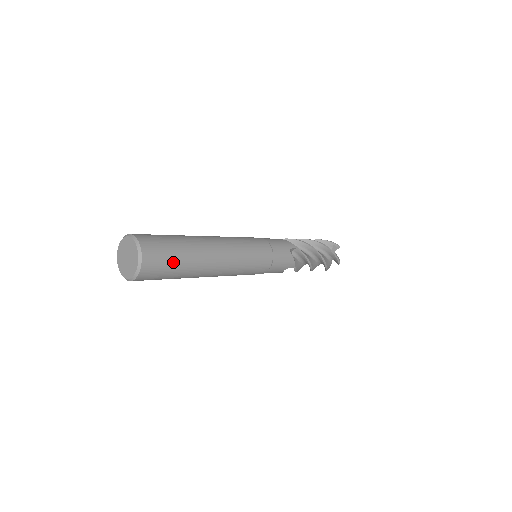
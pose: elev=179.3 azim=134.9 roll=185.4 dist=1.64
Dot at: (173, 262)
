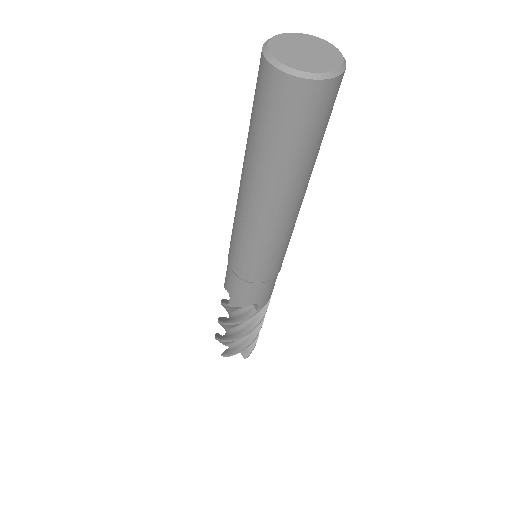
Dot at: occluded
